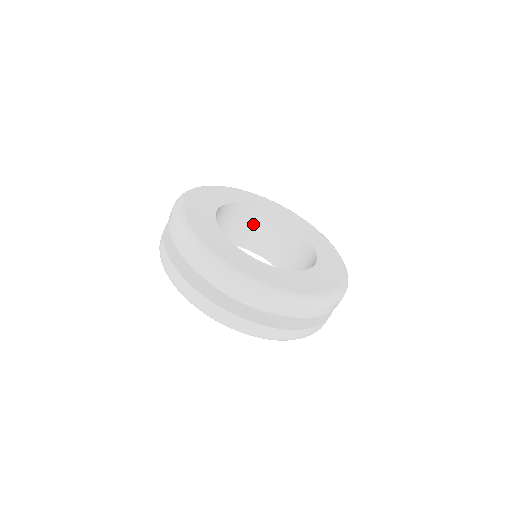
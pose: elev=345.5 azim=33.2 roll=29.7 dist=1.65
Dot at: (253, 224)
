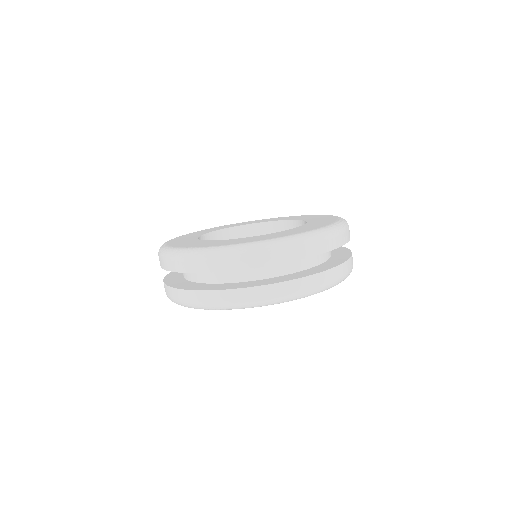
Dot at: occluded
